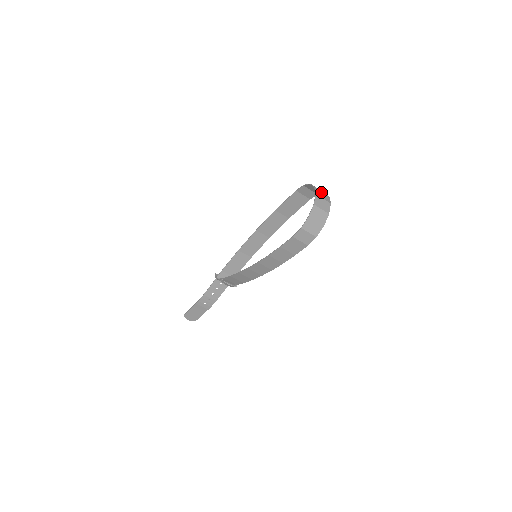
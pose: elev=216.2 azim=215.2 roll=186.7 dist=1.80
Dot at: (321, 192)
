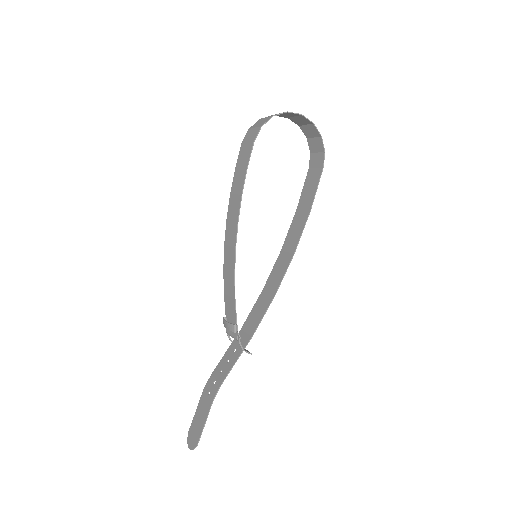
Dot at: (303, 123)
